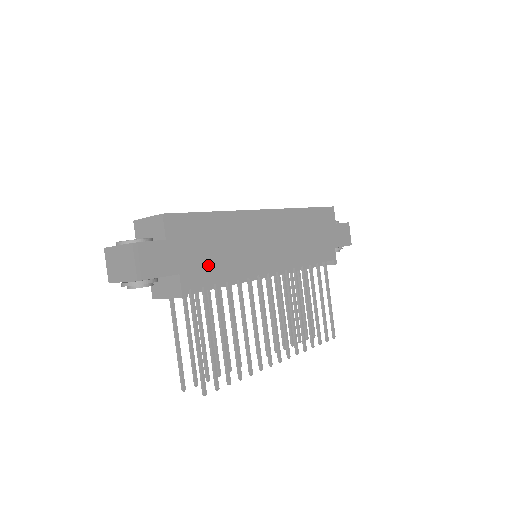
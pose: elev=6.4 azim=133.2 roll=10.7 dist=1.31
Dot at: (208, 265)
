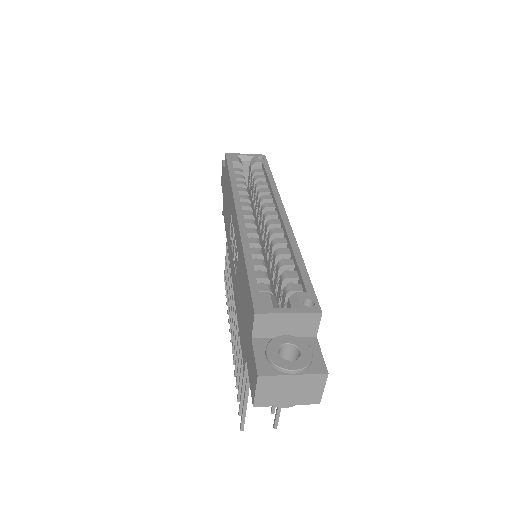
Dot at: occluded
